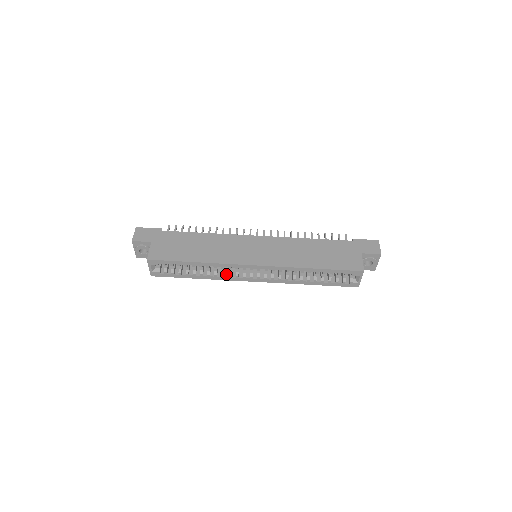
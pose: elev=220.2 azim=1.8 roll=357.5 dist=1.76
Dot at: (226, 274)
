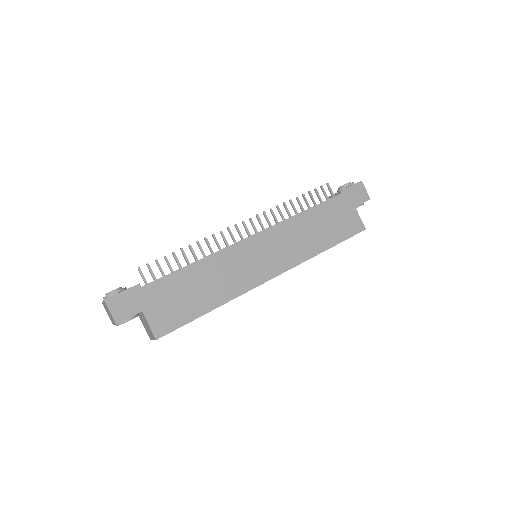
Dot at: occluded
